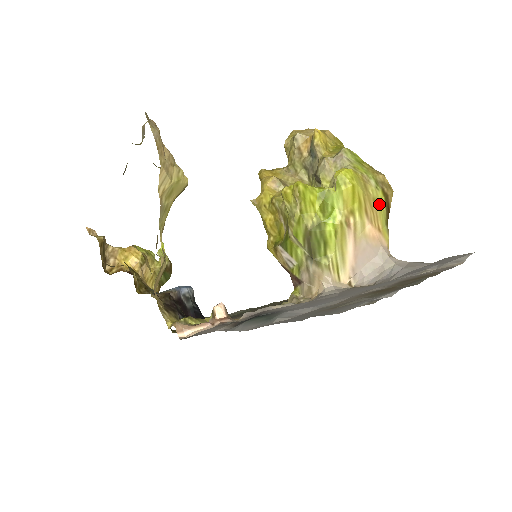
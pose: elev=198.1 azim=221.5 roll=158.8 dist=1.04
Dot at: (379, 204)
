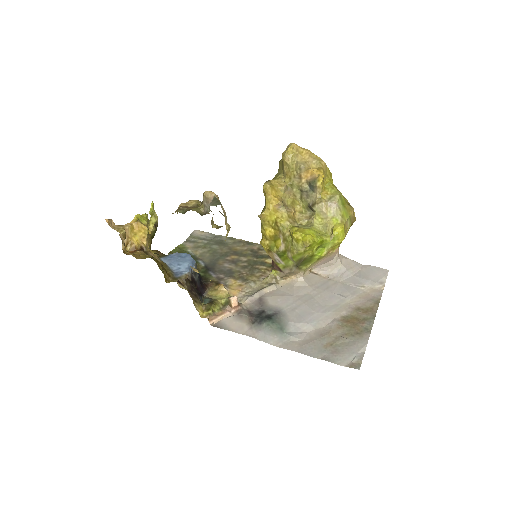
Dot at: occluded
